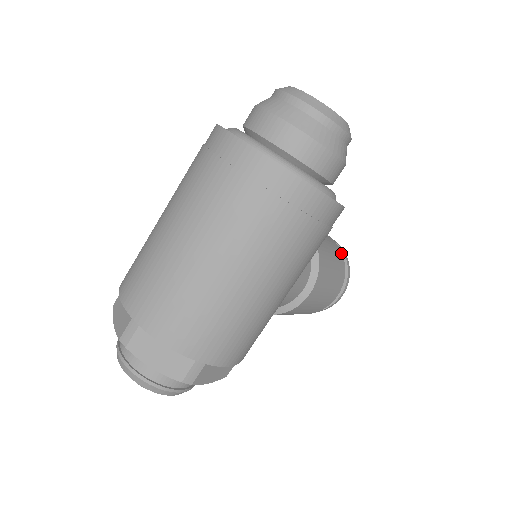
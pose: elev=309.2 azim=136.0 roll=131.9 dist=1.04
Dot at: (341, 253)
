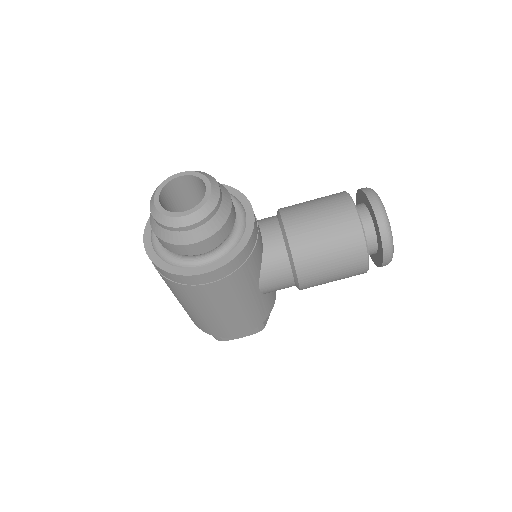
Dot at: (360, 229)
